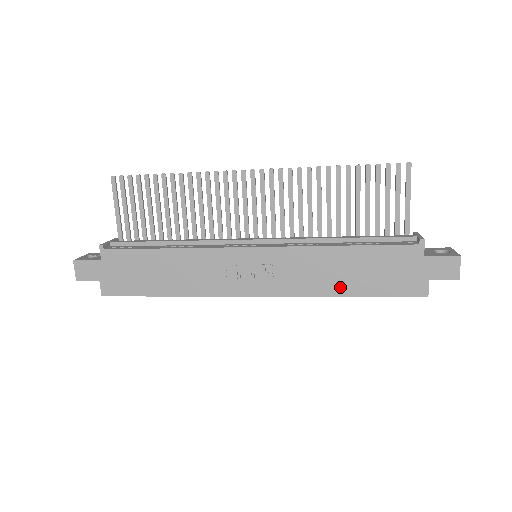
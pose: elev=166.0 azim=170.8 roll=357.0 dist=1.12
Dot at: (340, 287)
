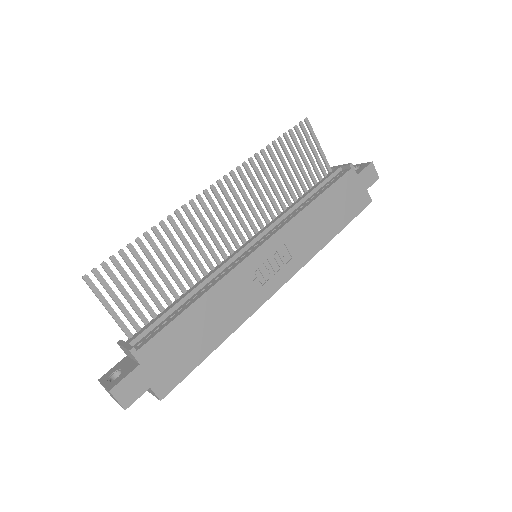
Dot at: (328, 232)
